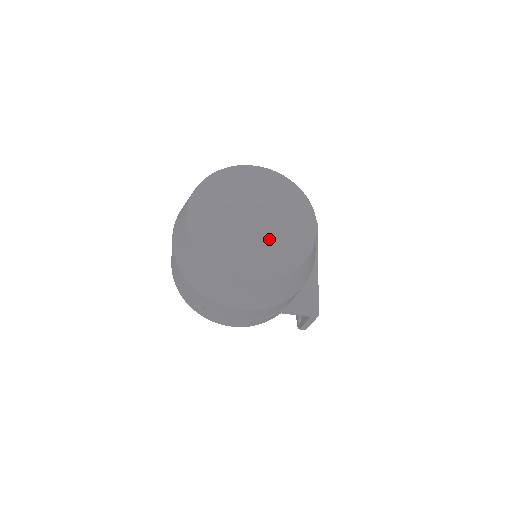
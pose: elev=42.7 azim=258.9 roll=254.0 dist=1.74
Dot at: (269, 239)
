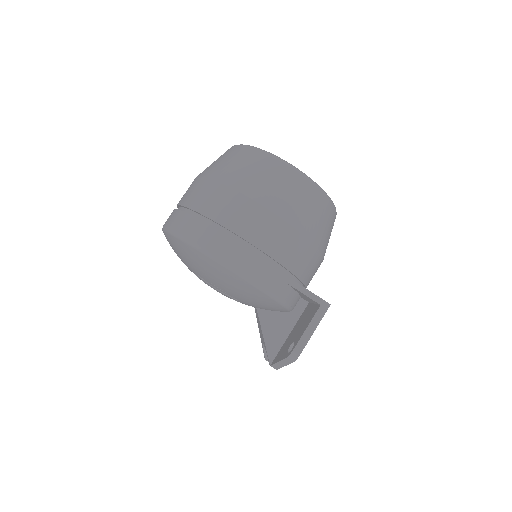
Dot at: occluded
